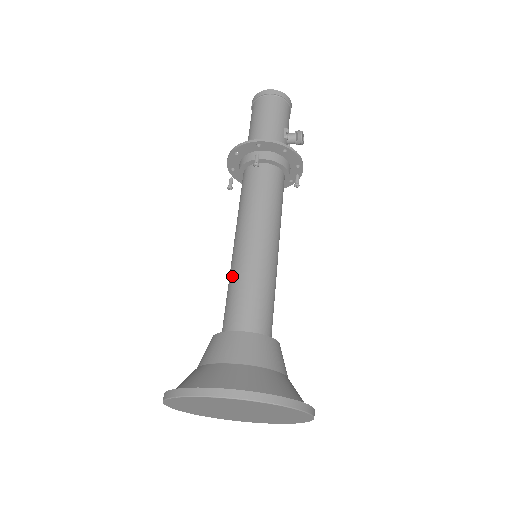
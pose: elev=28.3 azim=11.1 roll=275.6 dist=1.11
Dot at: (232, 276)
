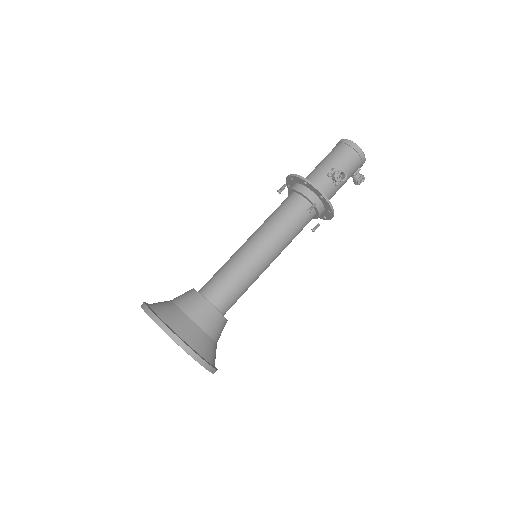
Dot at: occluded
